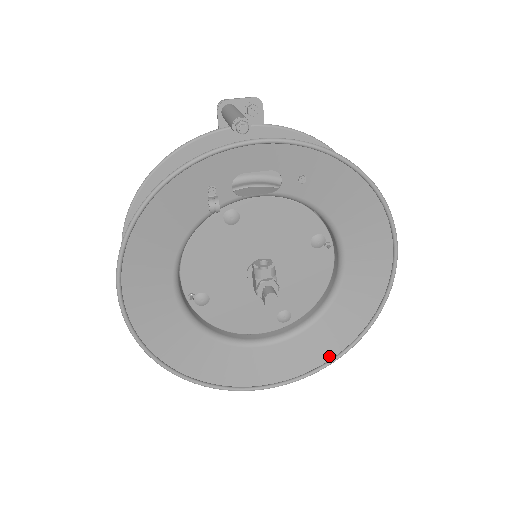
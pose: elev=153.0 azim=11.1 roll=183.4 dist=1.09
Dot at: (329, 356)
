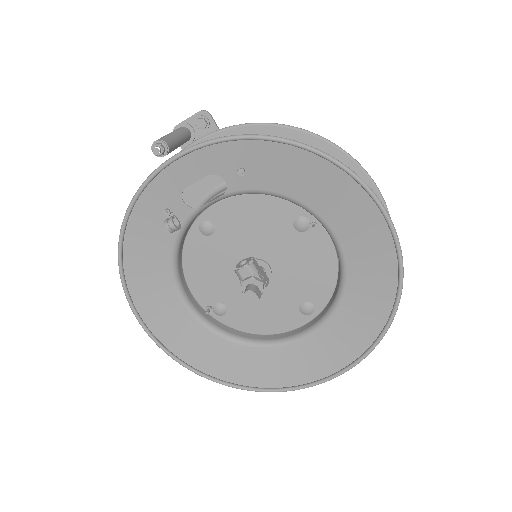
Dot at: (369, 341)
